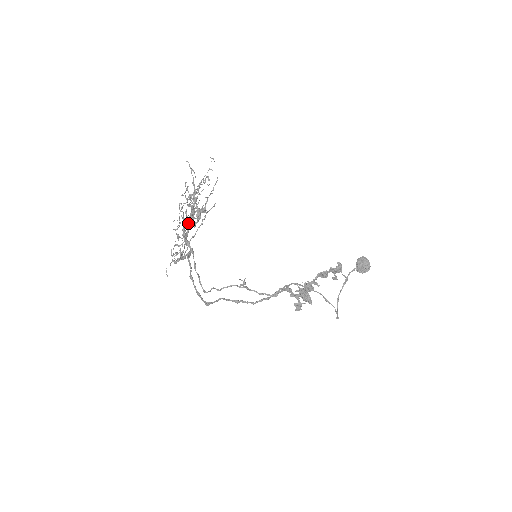
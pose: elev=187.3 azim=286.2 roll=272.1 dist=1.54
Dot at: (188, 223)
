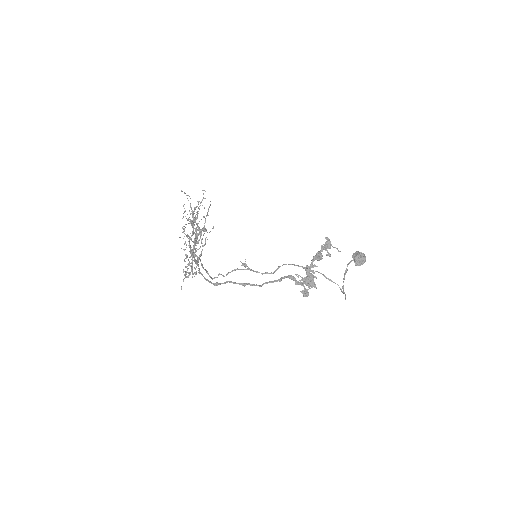
Dot at: occluded
